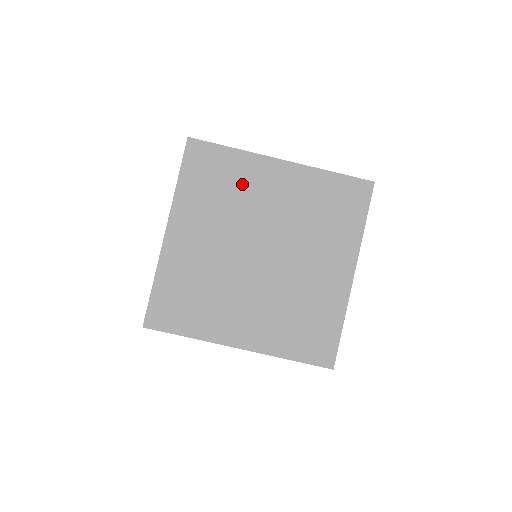
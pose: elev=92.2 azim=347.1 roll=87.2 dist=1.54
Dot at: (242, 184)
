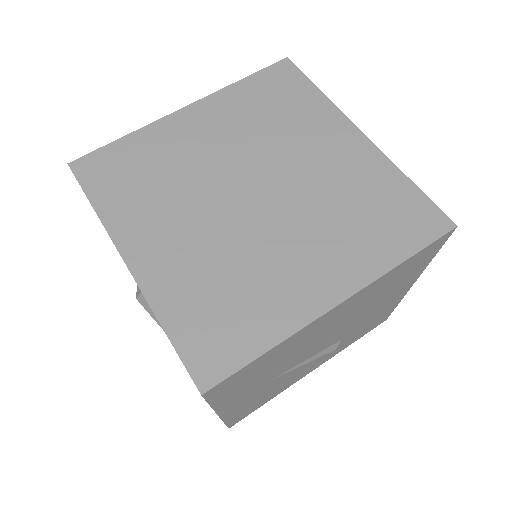
Dot at: (299, 123)
